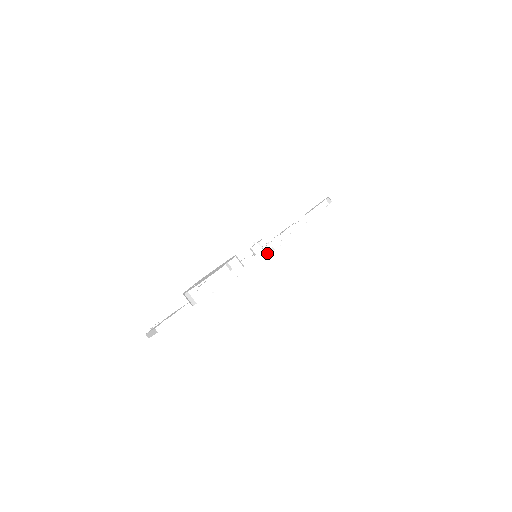
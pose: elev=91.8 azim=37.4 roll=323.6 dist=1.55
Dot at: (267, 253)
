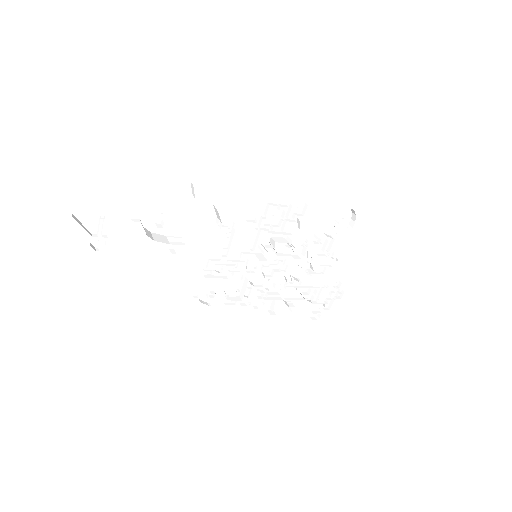
Dot at: (266, 247)
